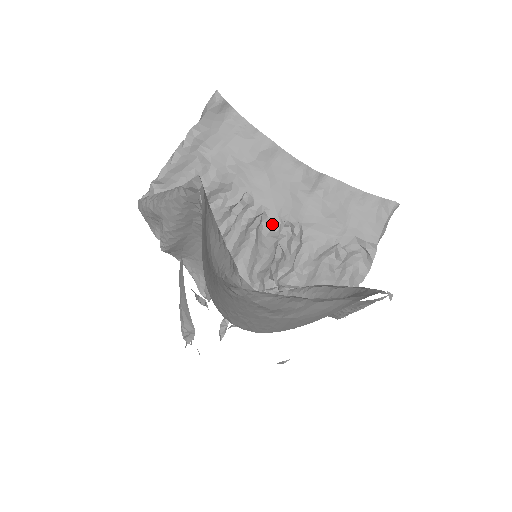
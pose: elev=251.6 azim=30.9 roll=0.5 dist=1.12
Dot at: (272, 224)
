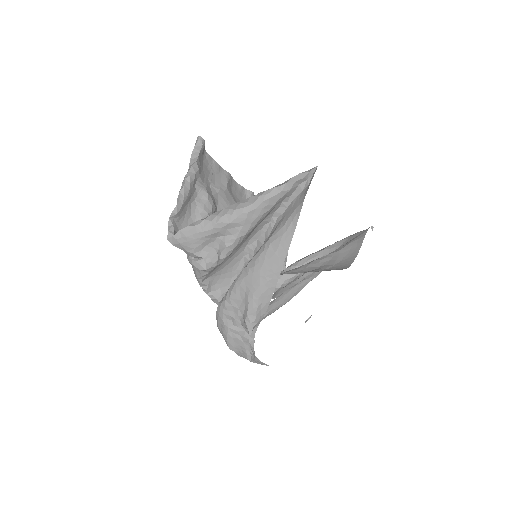
Dot at: occluded
